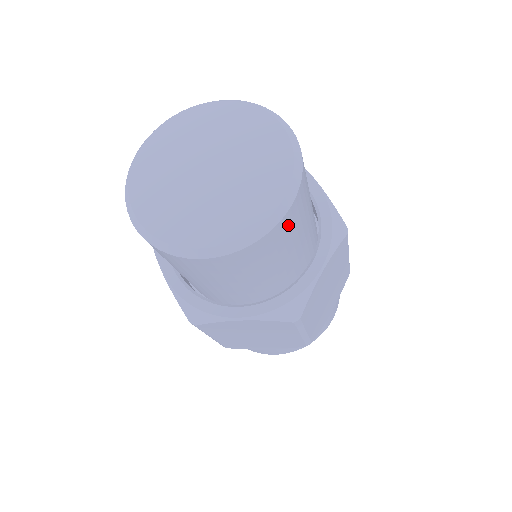
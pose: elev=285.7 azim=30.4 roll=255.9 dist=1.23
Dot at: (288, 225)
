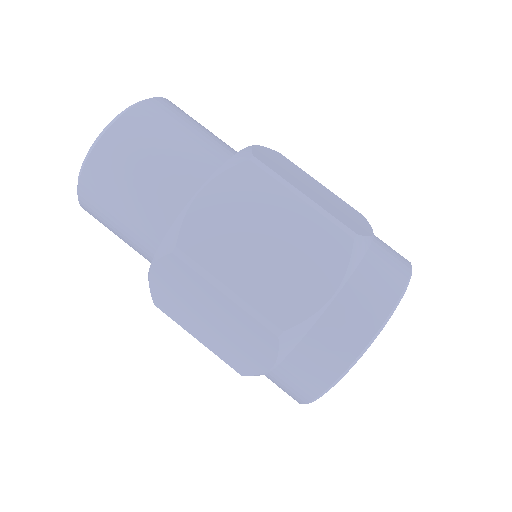
Dot at: (171, 107)
